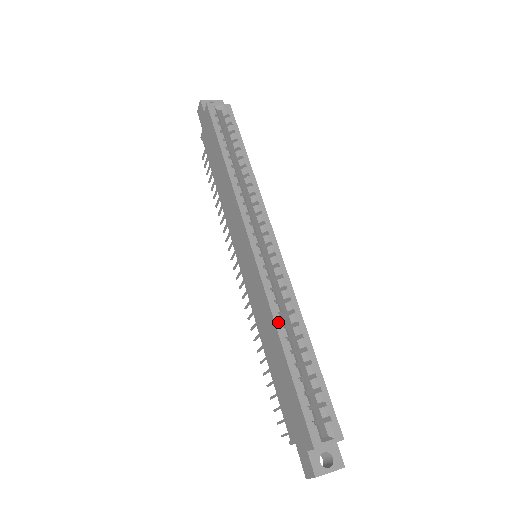
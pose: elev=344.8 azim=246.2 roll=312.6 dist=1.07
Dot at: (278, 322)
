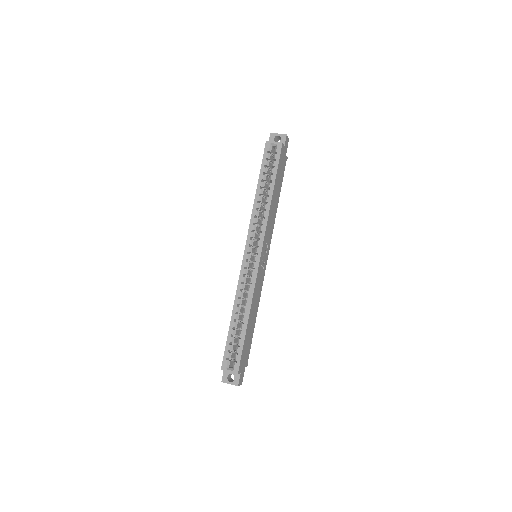
Dot at: (236, 302)
